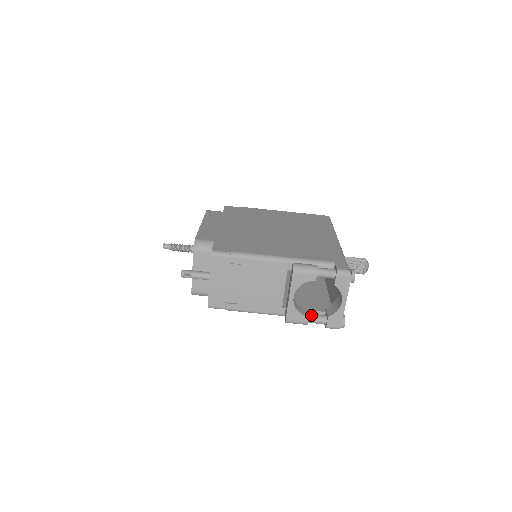
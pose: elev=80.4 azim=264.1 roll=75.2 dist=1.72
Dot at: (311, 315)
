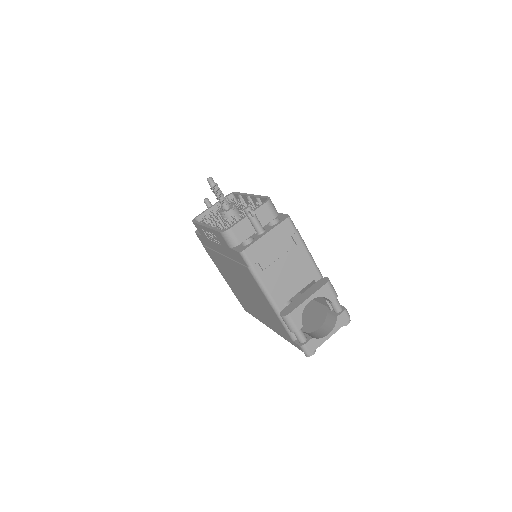
Dot at: occluded
